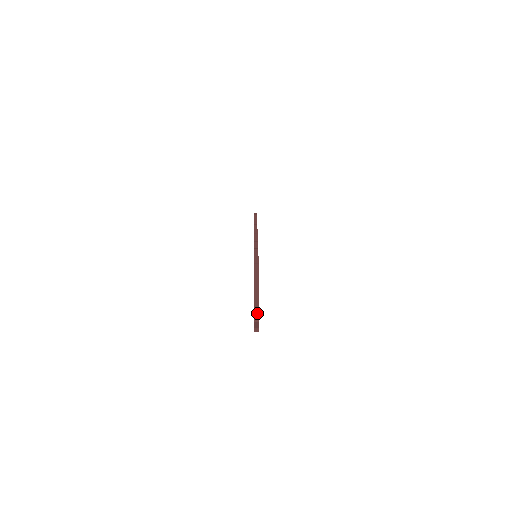
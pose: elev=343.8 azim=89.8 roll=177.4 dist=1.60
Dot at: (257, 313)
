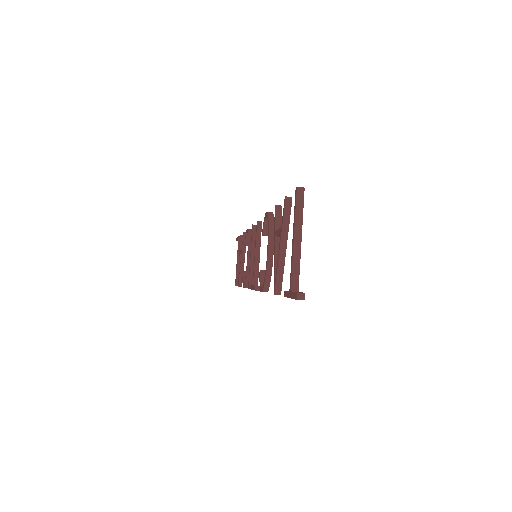
Dot at: (296, 274)
